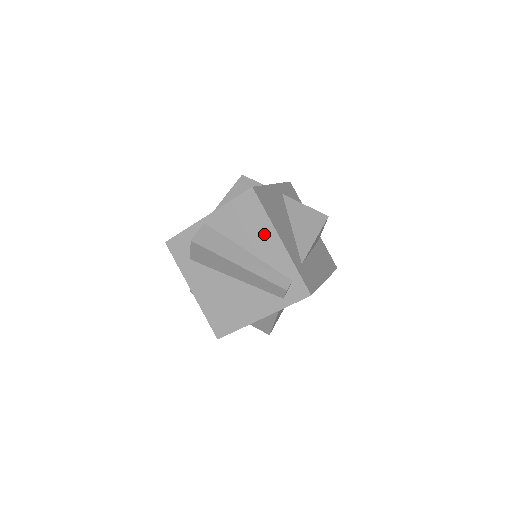
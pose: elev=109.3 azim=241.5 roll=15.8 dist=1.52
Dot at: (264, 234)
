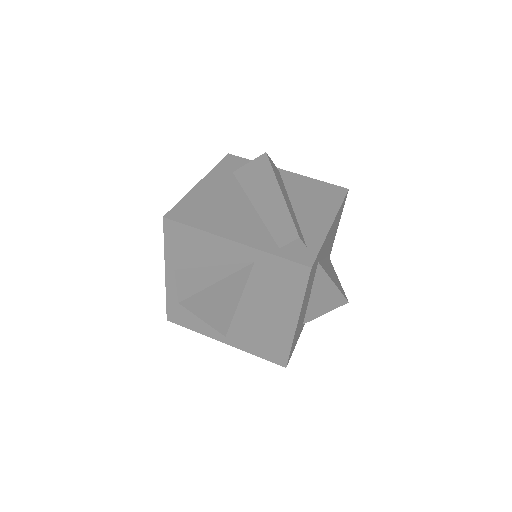
Dot at: (322, 210)
